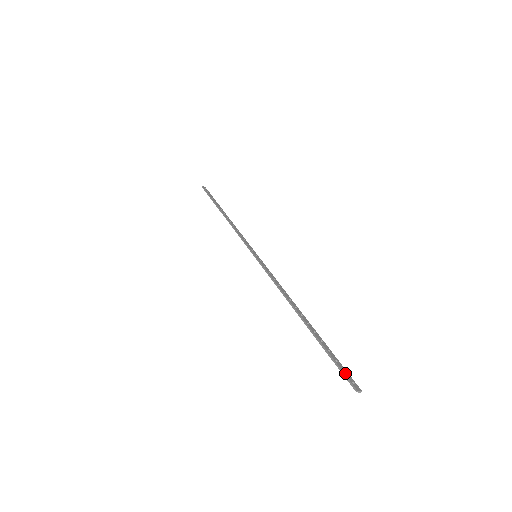
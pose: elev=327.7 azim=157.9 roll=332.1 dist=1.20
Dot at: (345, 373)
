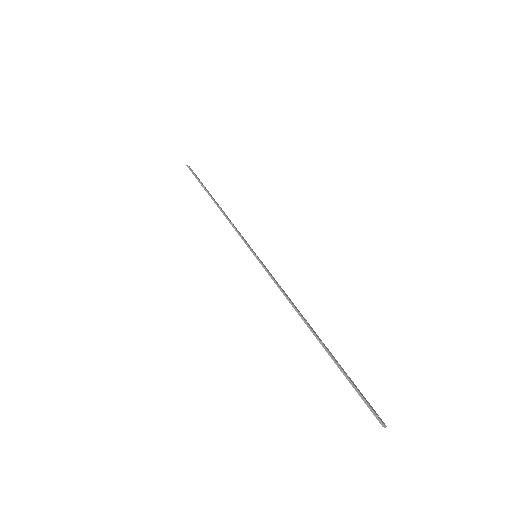
Dot at: (369, 404)
